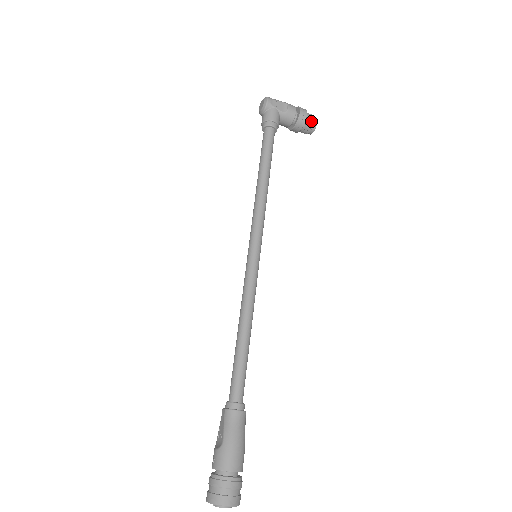
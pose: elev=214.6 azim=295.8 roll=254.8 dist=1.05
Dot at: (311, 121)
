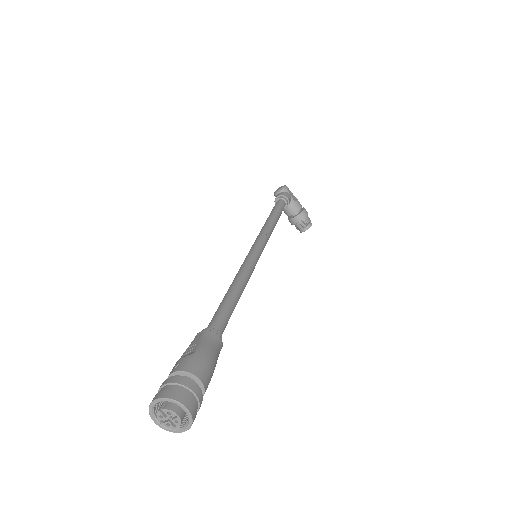
Dot at: (309, 221)
